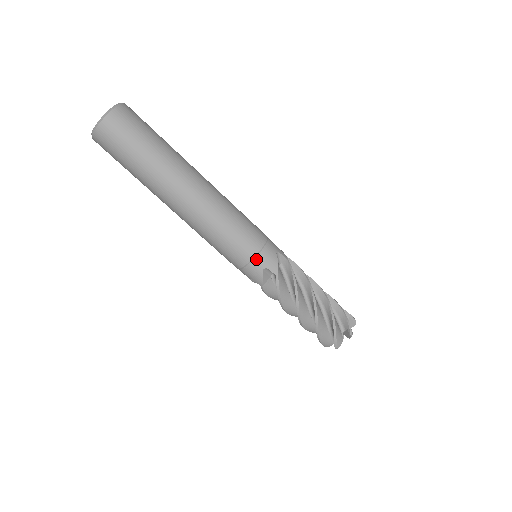
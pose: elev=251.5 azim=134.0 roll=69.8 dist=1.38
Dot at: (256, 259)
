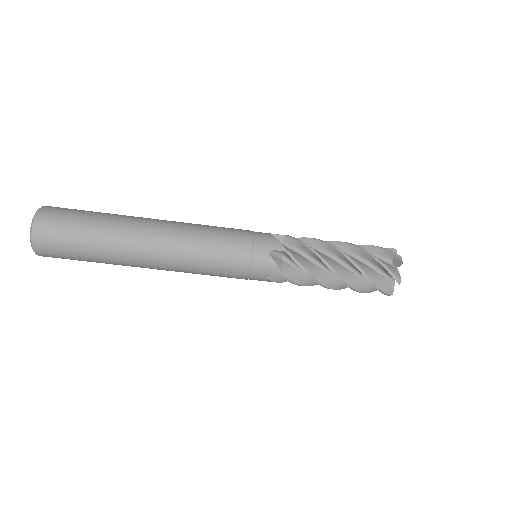
Dot at: (252, 273)
